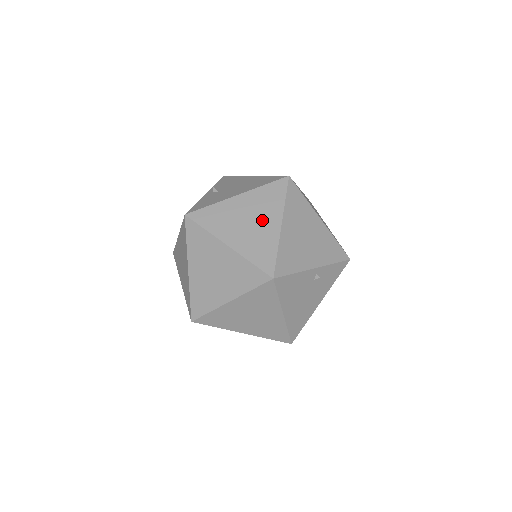
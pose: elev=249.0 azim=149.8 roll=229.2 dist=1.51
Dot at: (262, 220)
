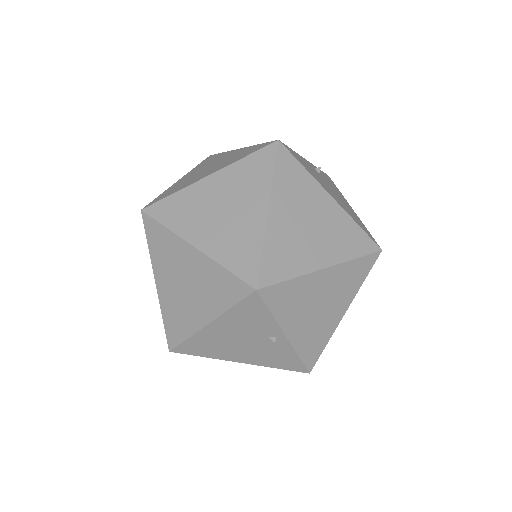
Dot at: (220, 160)
